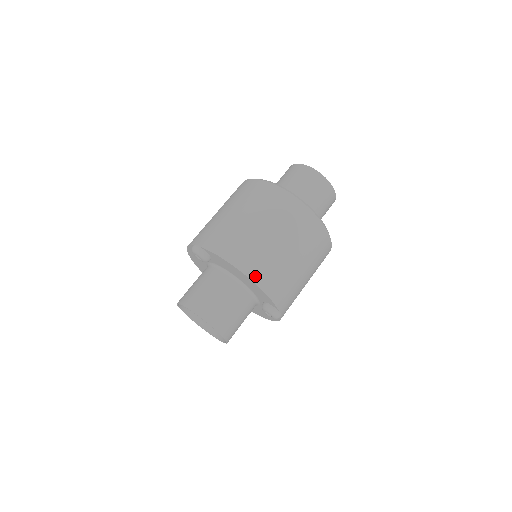
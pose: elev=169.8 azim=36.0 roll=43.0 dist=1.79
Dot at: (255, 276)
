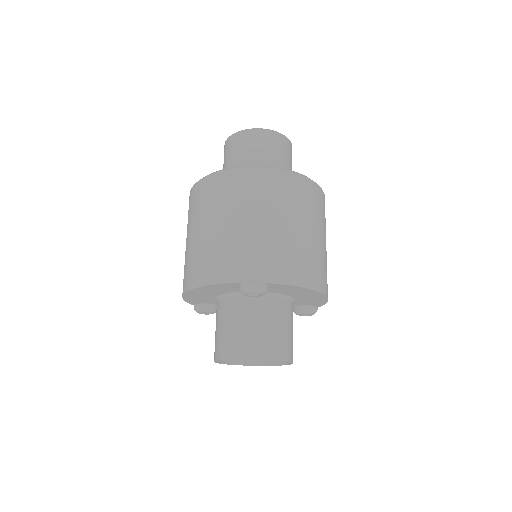
Dot at: (325, 289)
